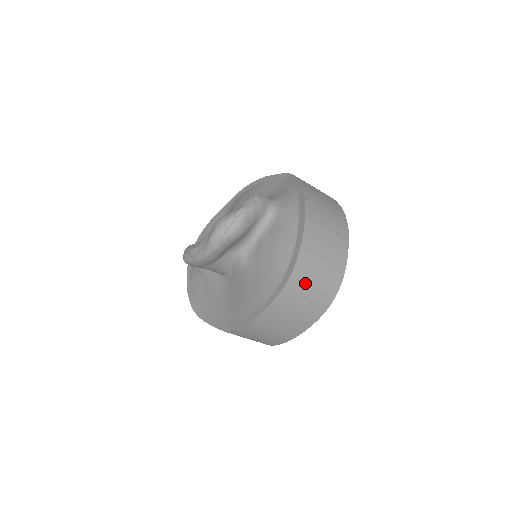
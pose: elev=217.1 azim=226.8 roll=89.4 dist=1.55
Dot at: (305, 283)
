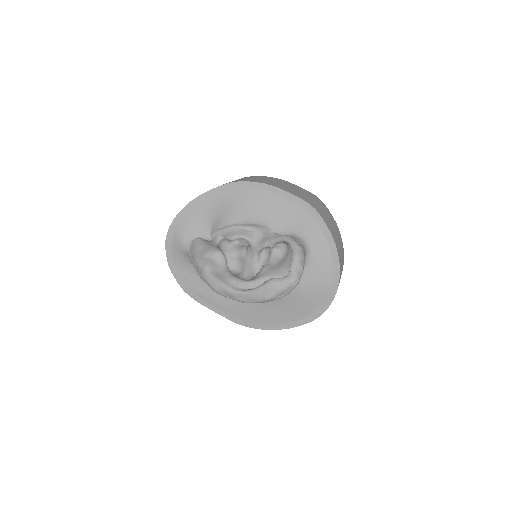
Dot at: occluded
